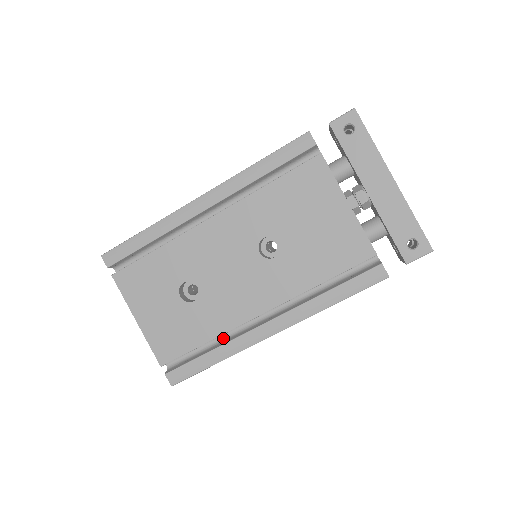
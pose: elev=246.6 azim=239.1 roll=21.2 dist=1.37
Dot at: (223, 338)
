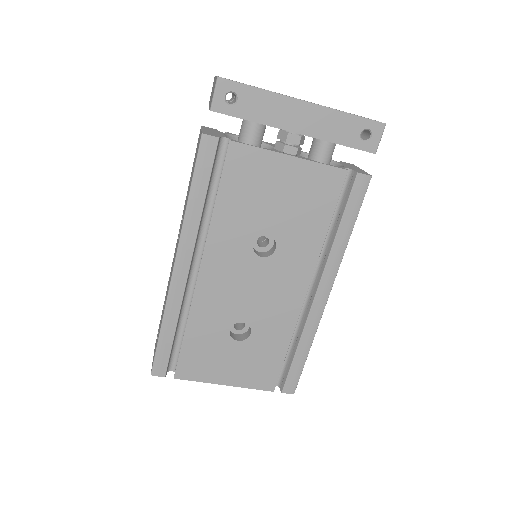
Dot at: (294, 331)
